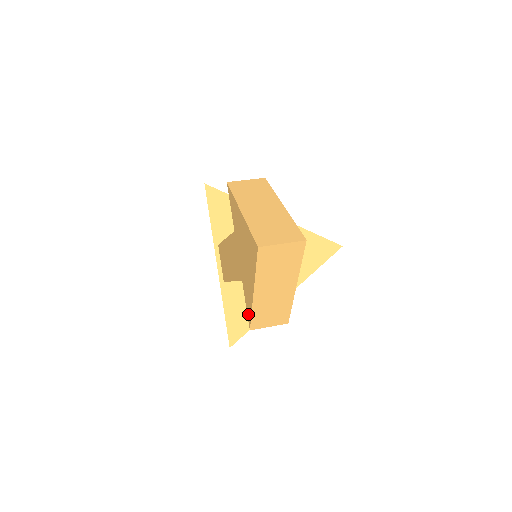
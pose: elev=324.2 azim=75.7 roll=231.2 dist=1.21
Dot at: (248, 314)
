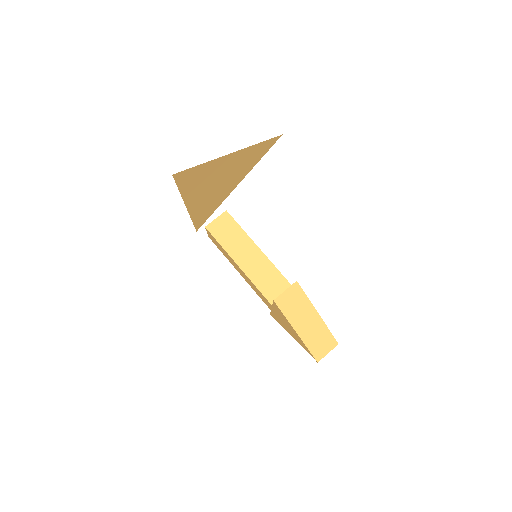
Dot at: (273, 317)
